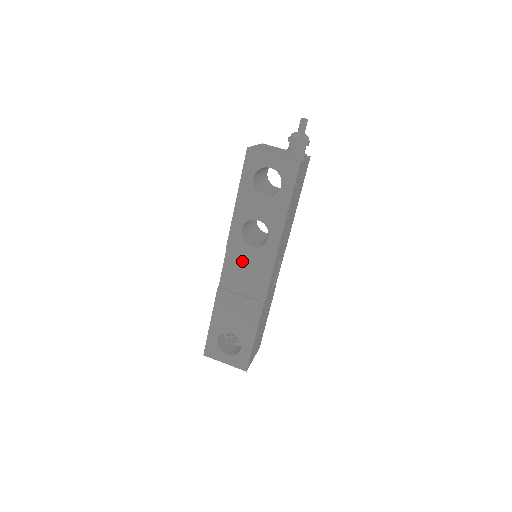
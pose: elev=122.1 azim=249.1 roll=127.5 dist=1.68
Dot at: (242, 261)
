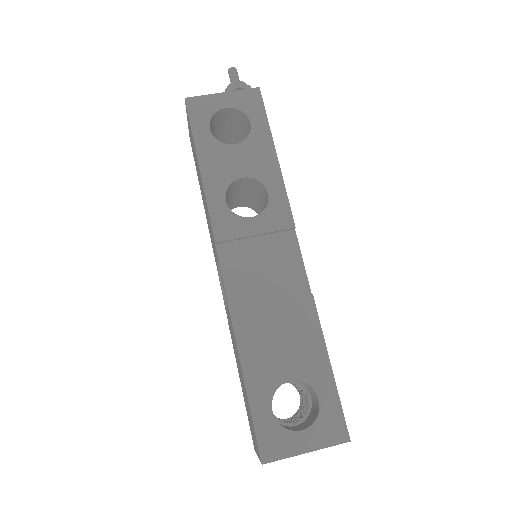
Dot at: (247, 250)
